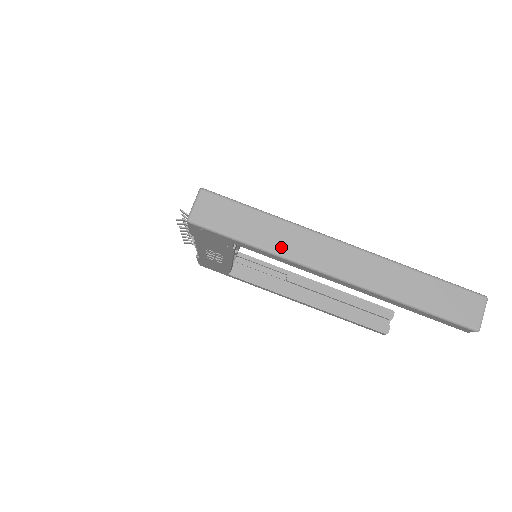
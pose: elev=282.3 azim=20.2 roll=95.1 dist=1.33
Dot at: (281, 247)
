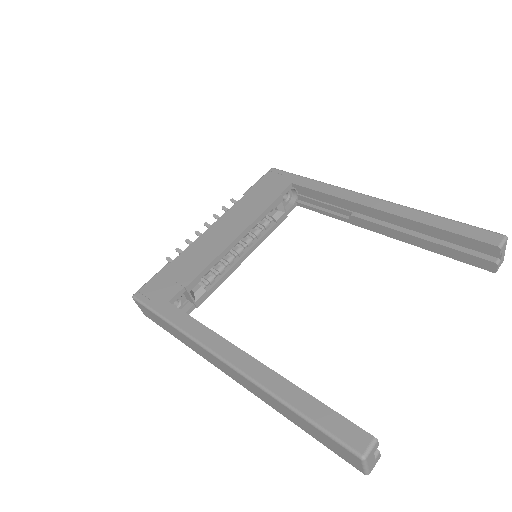
Dot at: (192, 348)
